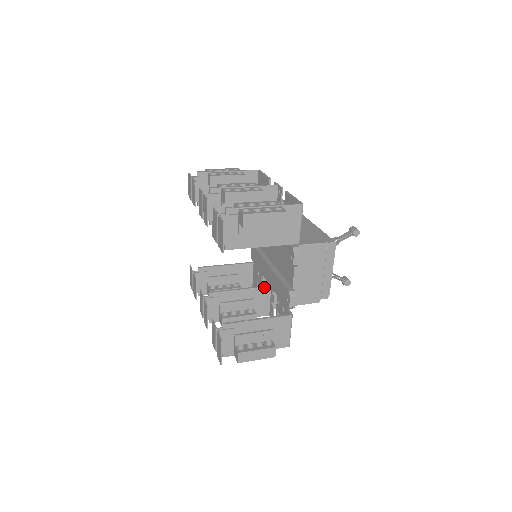
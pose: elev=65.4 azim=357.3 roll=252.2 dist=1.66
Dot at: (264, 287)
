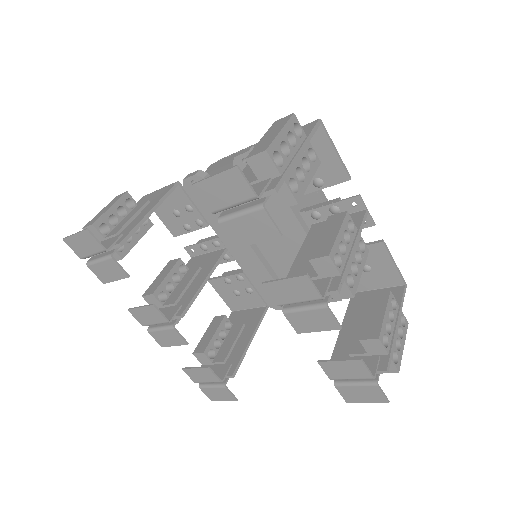
Dot at: (222, 257)
